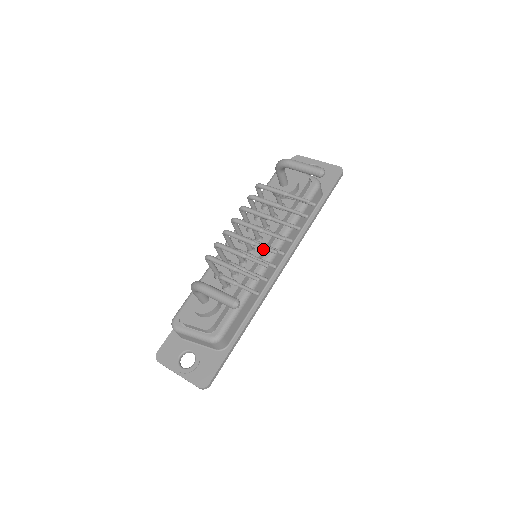
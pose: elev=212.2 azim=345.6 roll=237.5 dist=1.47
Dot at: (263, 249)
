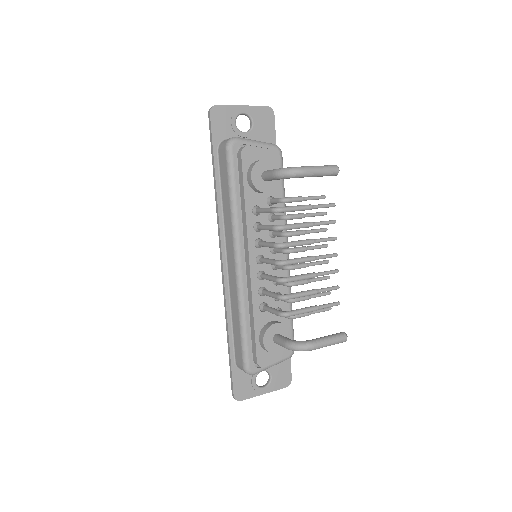
Dot at: occluded
